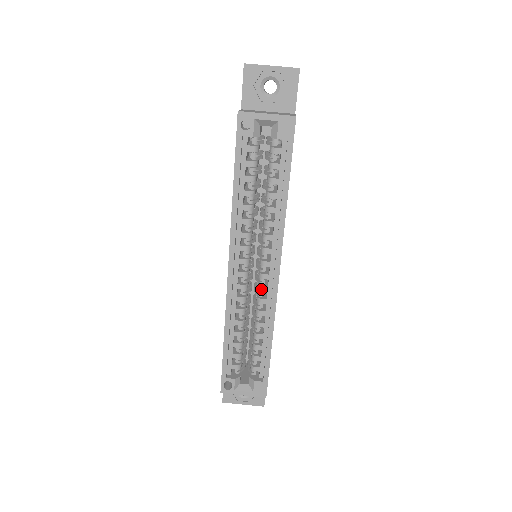
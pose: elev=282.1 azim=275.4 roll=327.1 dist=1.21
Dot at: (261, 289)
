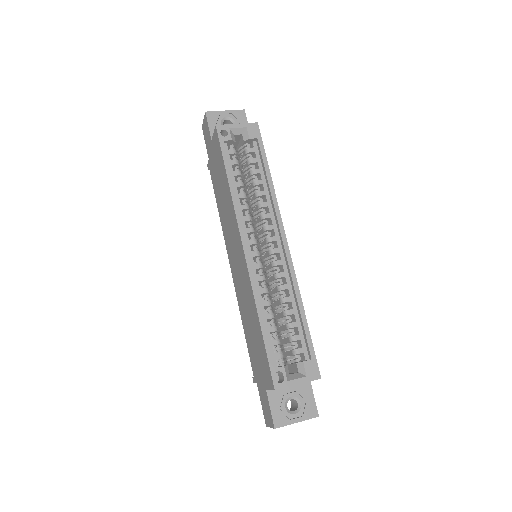
Dot at: (276, 263)
